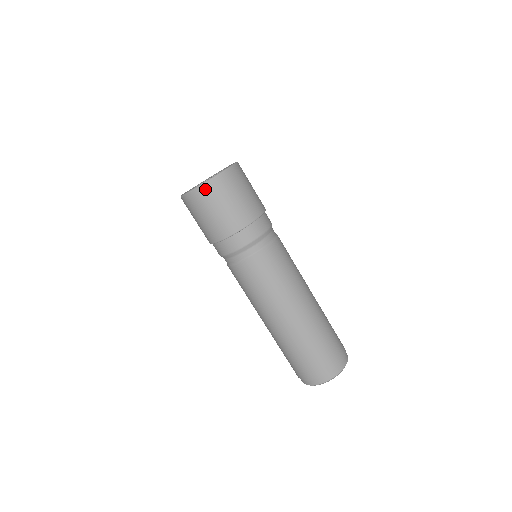
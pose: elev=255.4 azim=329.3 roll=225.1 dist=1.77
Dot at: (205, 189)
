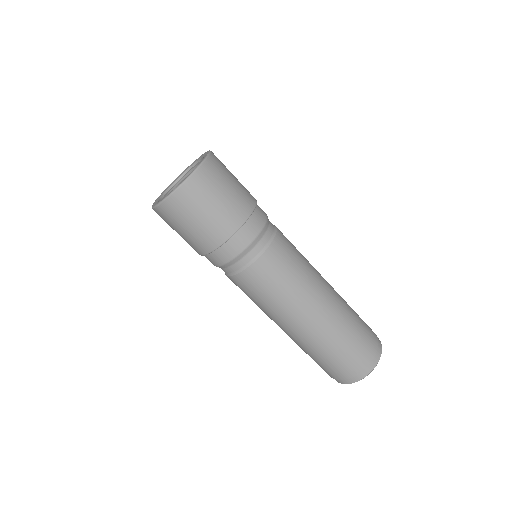
Dot at: (163, 209)
